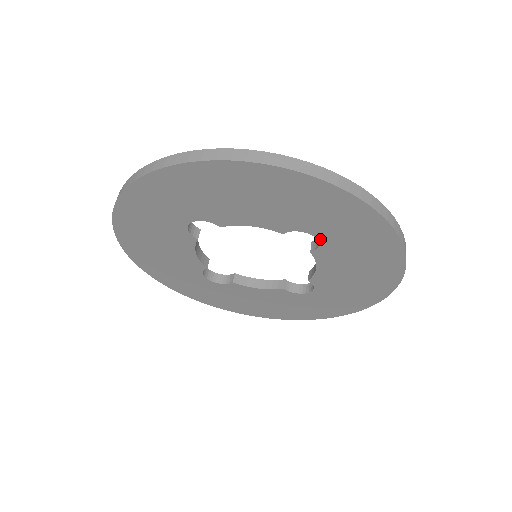
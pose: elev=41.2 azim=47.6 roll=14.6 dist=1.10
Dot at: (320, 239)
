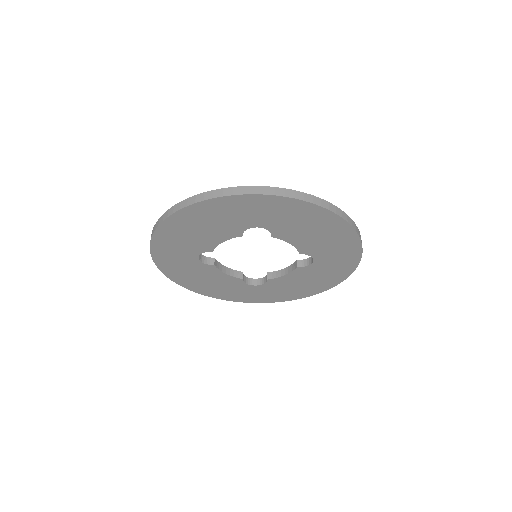
Dot at: (263, 227)
